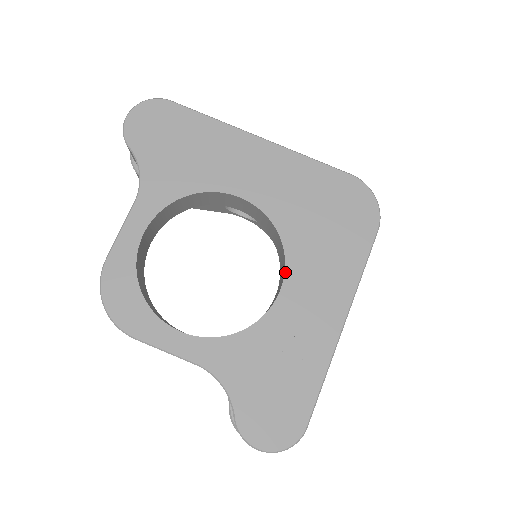
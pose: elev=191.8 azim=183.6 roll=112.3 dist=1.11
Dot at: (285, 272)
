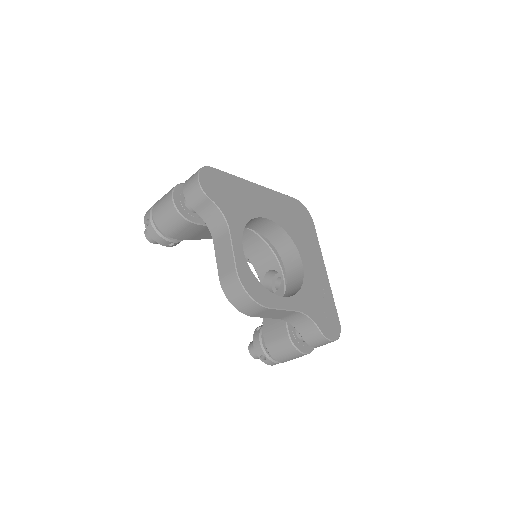
Dot at: (299, 253)
